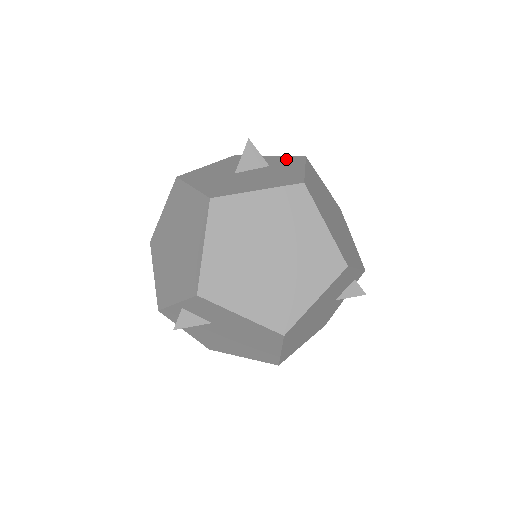
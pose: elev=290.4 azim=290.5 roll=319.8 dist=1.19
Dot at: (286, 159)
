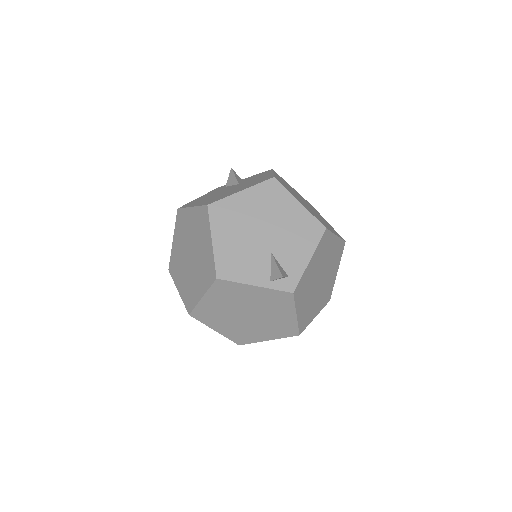
Dot at: occluded
